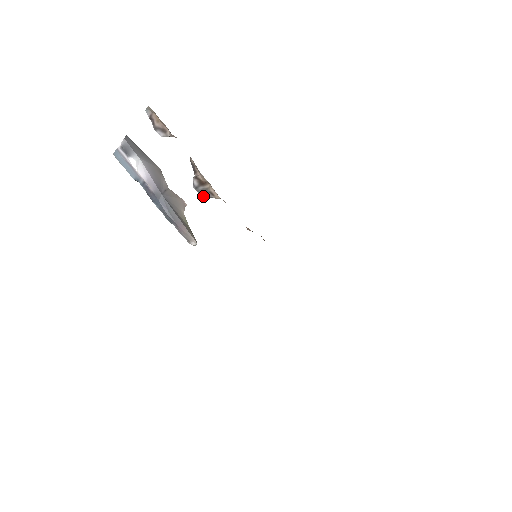
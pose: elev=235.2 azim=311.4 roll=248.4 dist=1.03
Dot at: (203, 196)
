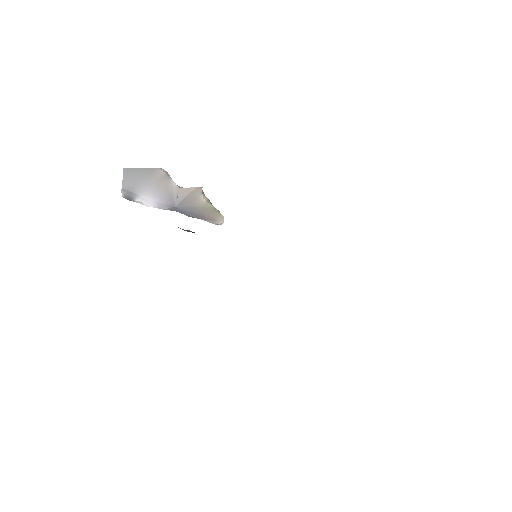
Dot at: (193, 232)
